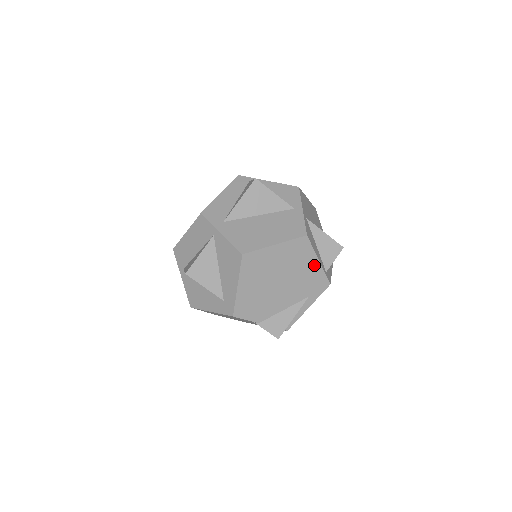
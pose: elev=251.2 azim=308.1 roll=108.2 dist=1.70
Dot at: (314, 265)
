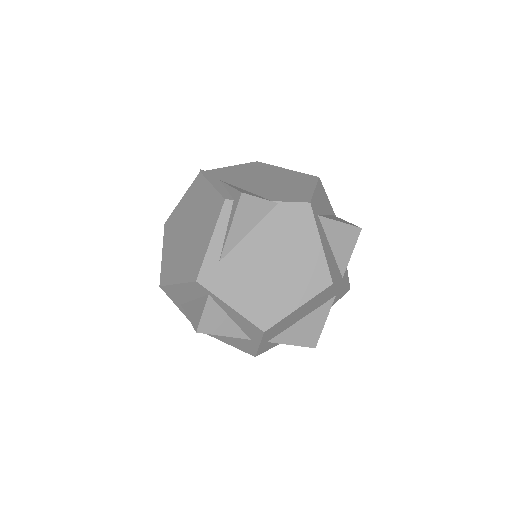
Dot at: occluded
